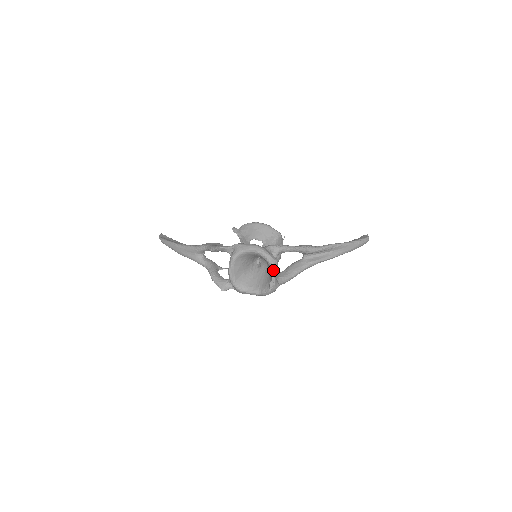
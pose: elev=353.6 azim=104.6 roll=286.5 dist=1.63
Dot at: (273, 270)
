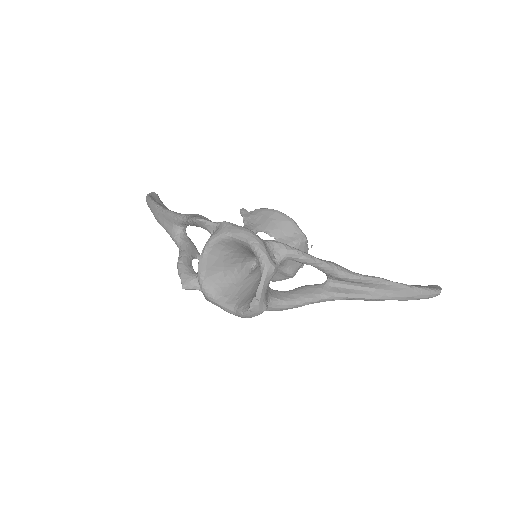
Dot at: (263, 279)
